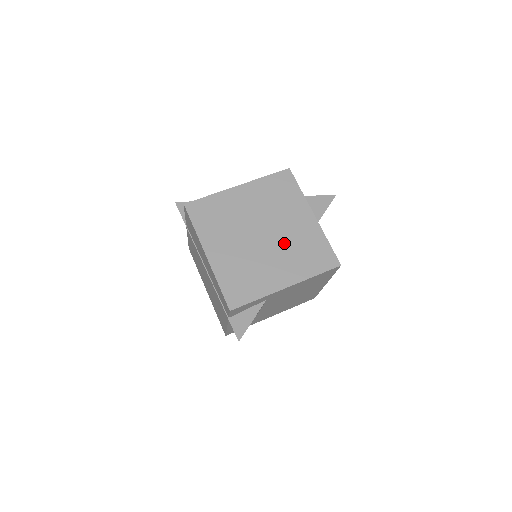
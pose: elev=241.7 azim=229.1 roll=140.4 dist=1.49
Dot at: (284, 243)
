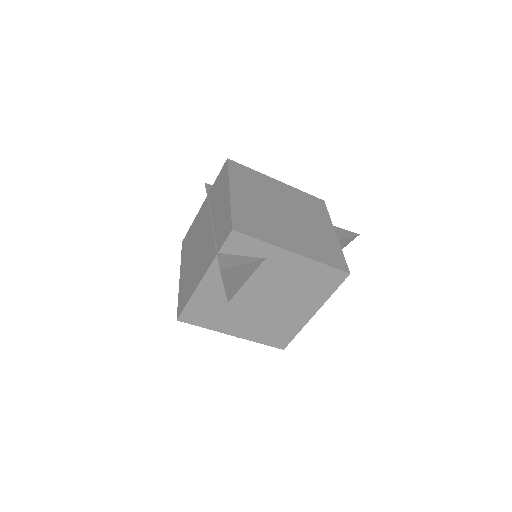
Dot at: (303, 229)
